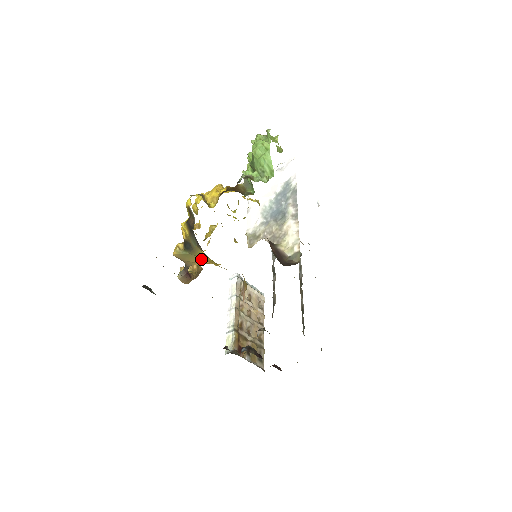
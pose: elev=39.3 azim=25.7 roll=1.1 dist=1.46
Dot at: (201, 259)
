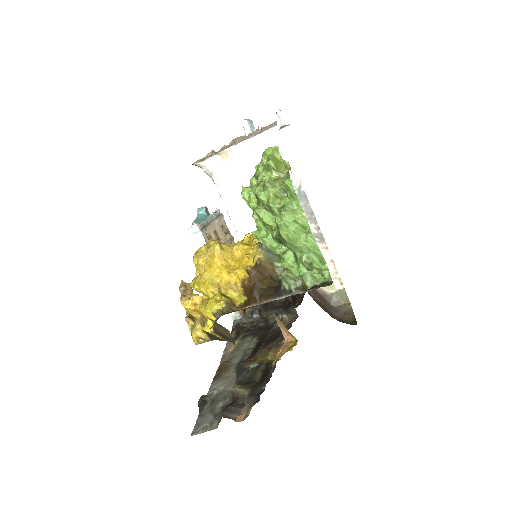
Dot at: occluded
